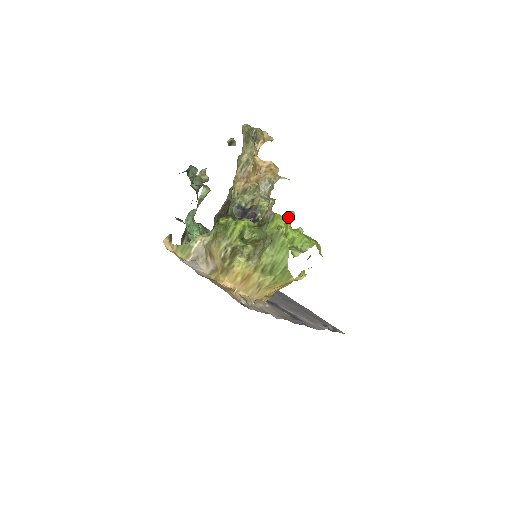
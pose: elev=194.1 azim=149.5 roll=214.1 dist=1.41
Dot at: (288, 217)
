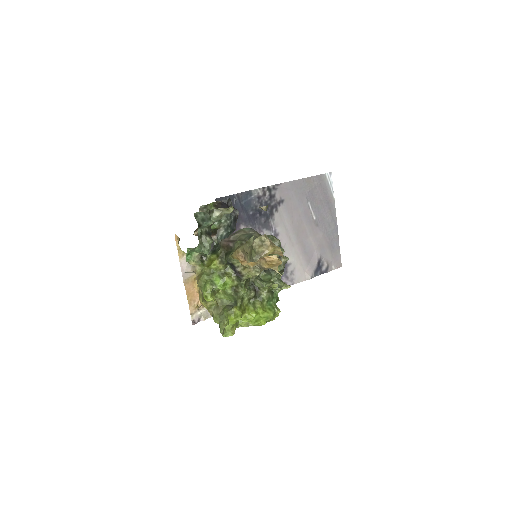
Dot at: (270, 286)
